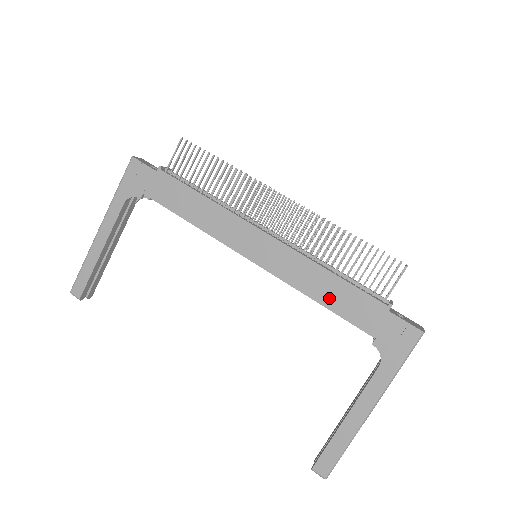
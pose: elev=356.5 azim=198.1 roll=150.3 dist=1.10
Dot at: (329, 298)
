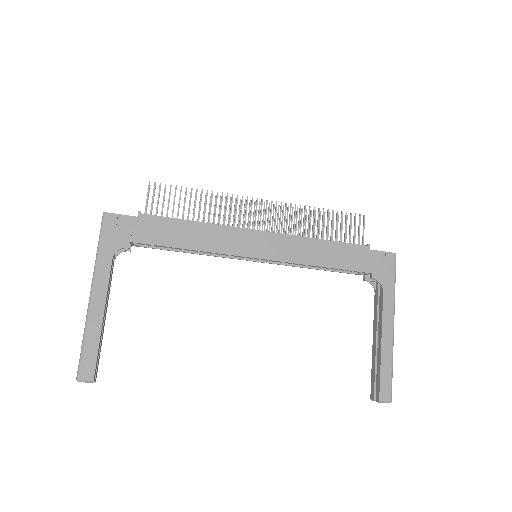
Dot at: (329, 259)
